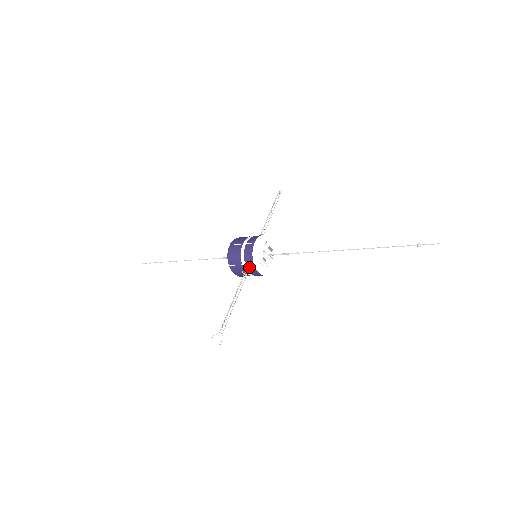
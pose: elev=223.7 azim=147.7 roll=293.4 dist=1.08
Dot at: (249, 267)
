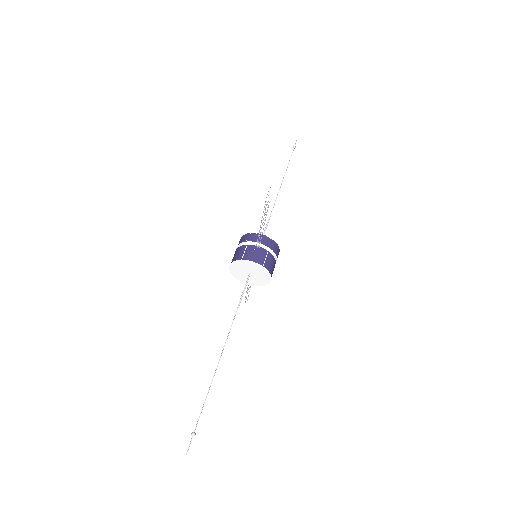
Dot at: (253, 240)
